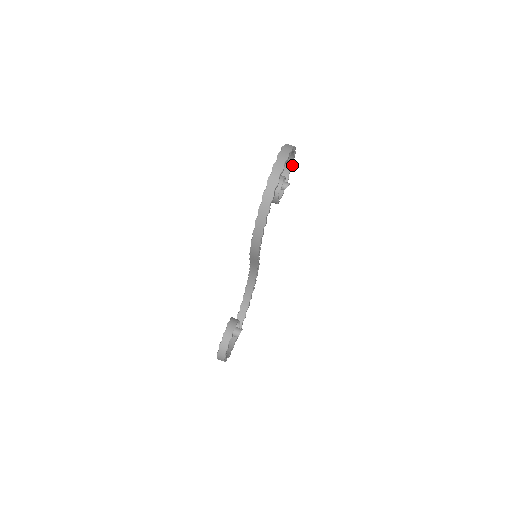
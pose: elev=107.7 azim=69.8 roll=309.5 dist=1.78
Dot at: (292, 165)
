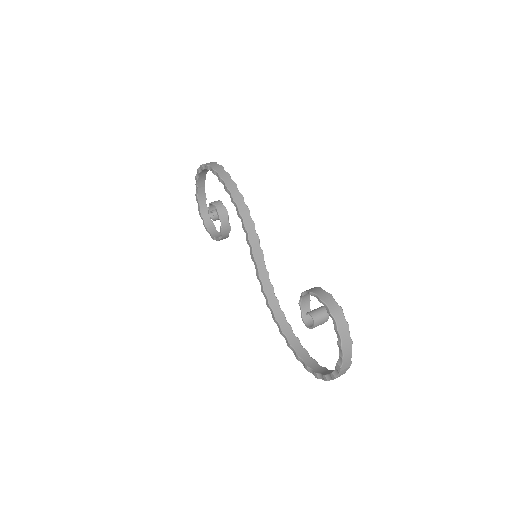
Dot at: (213, 223)
